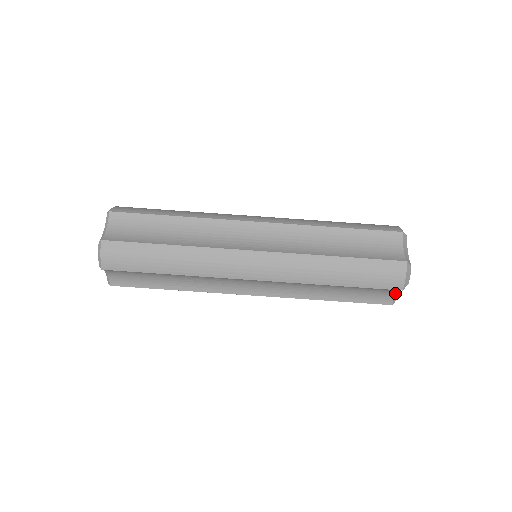
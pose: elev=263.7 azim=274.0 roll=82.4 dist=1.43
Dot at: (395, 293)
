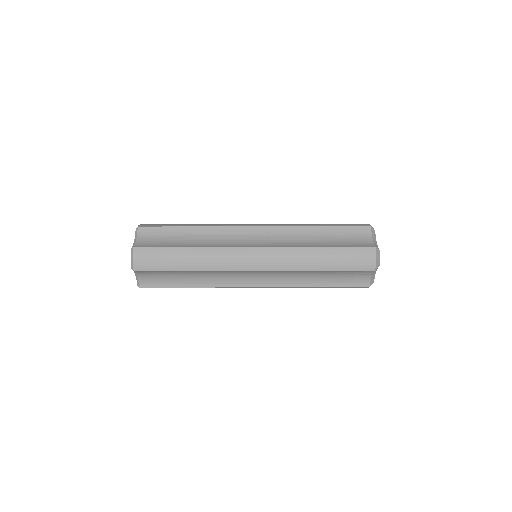
Dot at: (370, 276)
